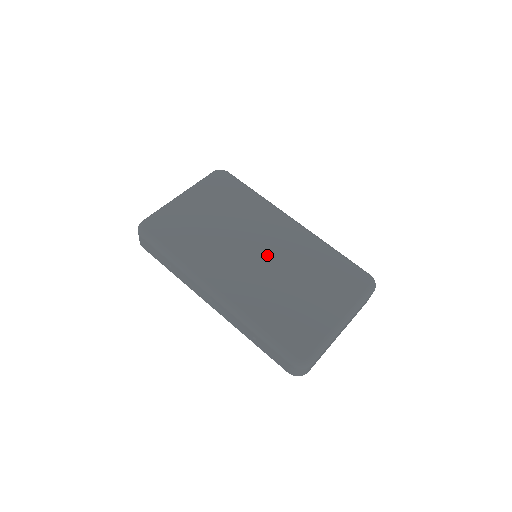
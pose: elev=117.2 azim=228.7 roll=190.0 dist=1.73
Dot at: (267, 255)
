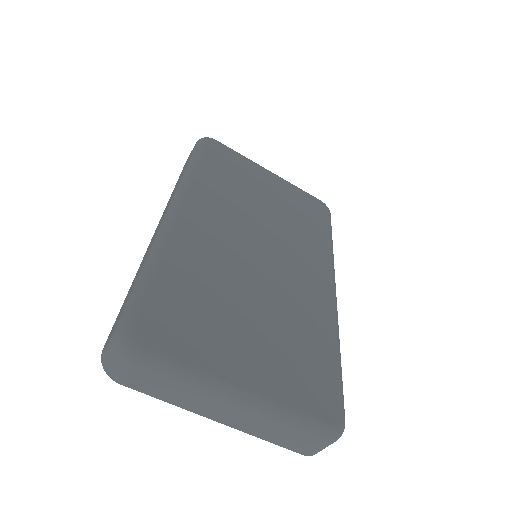
Dot at: (266, 263)
